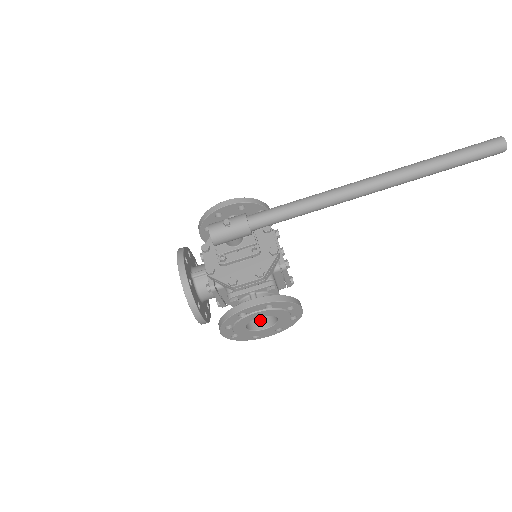
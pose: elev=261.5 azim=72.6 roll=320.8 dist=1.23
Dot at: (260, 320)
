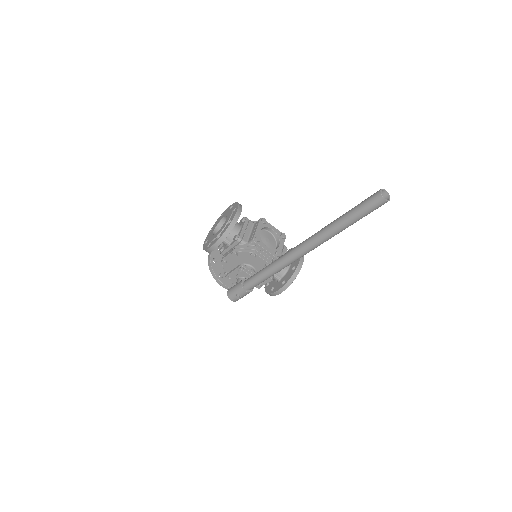
Dot at: occluded
